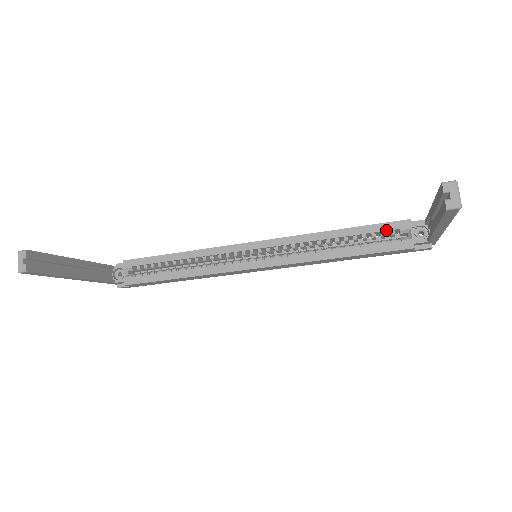
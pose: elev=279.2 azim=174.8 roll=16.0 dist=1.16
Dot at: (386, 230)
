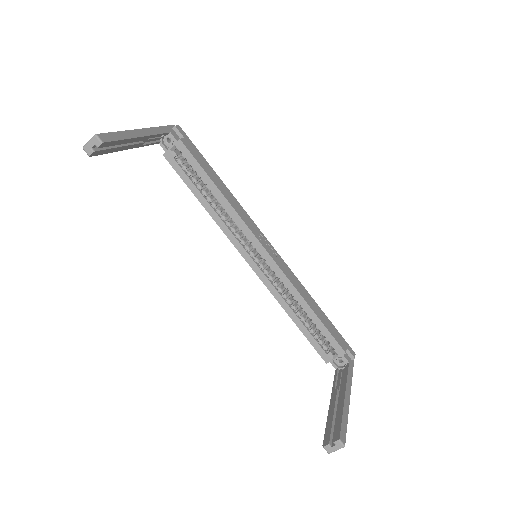
Dot at: (329, 341)
